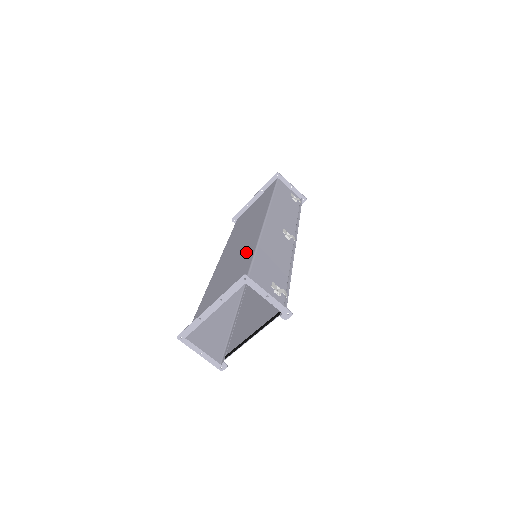
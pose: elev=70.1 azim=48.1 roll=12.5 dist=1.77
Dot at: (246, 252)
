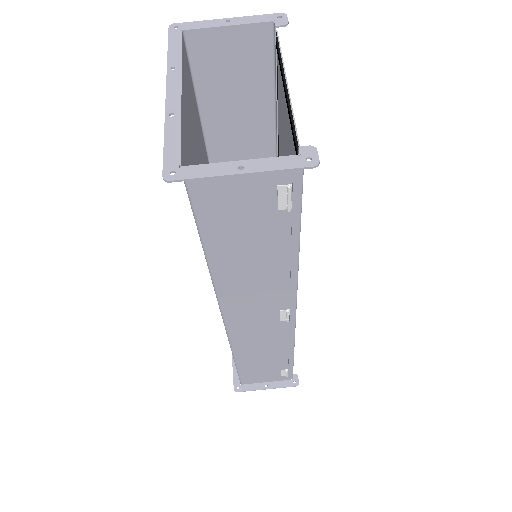
Dot at: occluded
